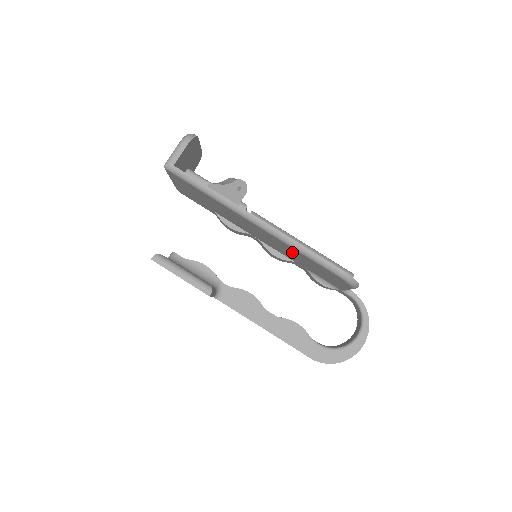
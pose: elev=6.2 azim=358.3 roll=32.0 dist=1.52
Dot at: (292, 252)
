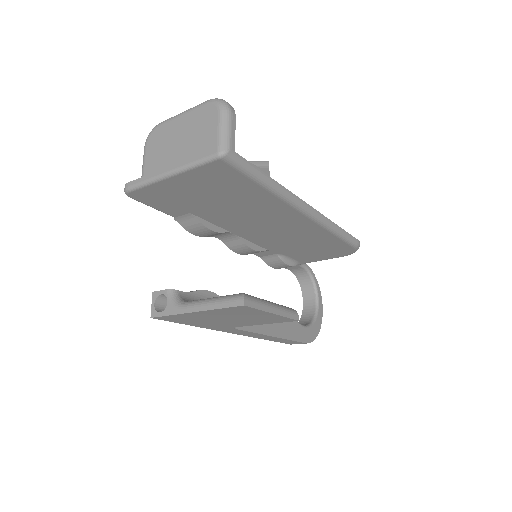
Dot at: (307, 237)
